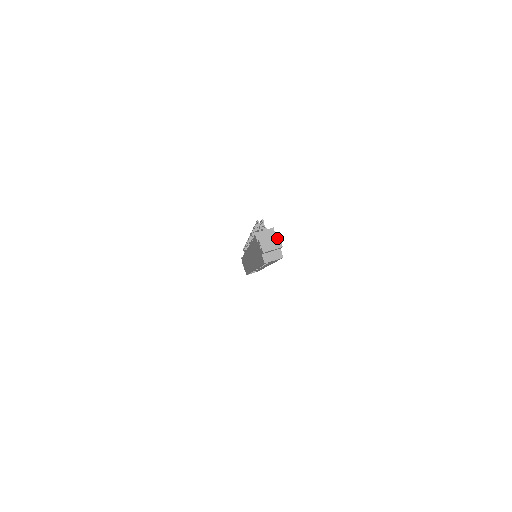
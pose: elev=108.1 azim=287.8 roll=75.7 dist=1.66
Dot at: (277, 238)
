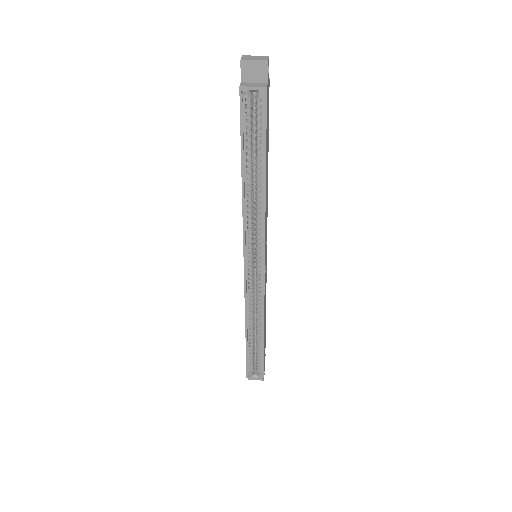
Dot at: (265, 57)
